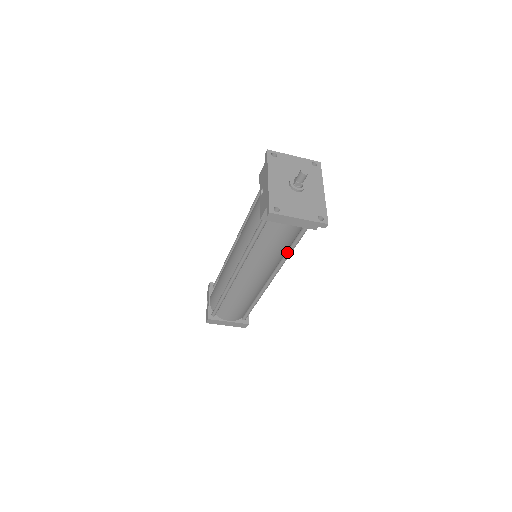
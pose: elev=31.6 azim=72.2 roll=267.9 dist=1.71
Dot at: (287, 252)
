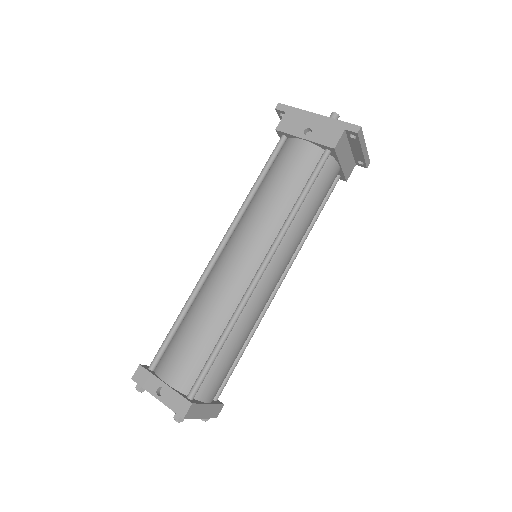
Dot at: (311, 224)
